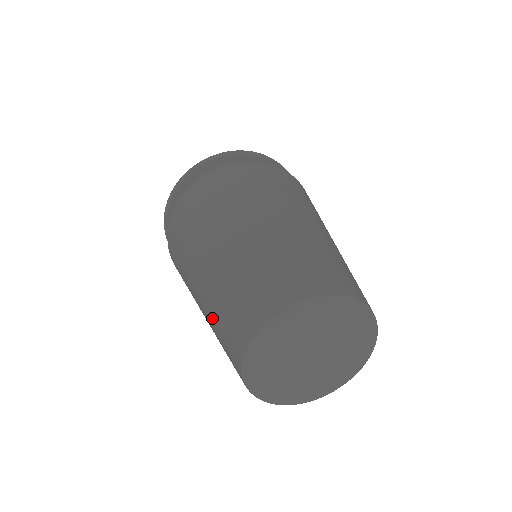
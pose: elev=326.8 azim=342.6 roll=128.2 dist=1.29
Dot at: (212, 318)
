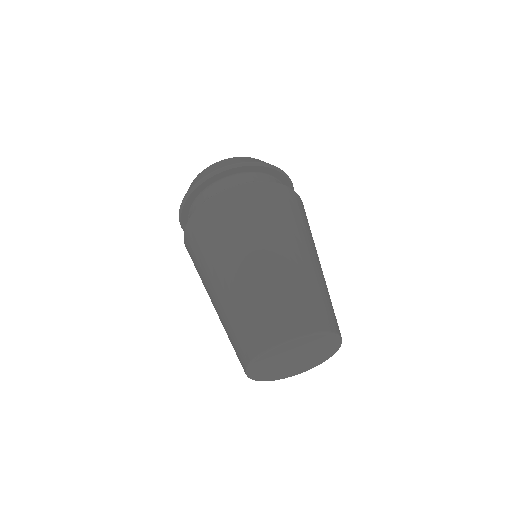
Dot at: (230, 312)
